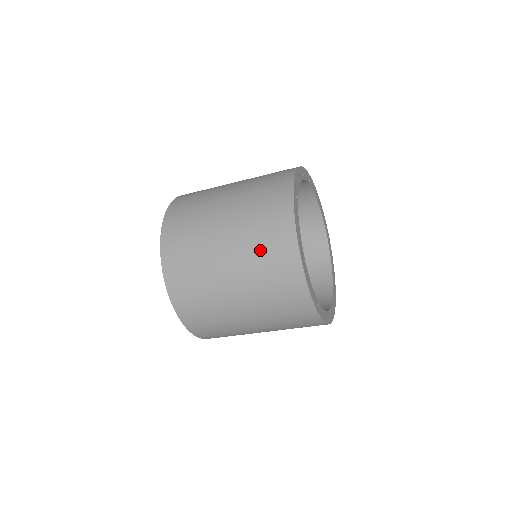
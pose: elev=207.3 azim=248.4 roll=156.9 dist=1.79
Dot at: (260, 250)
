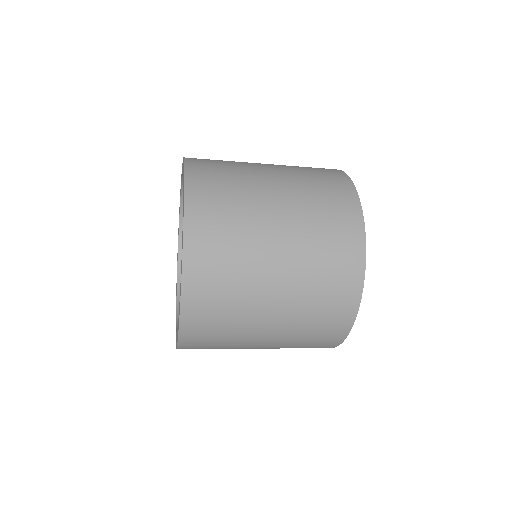
Dot at: (322, 249)
